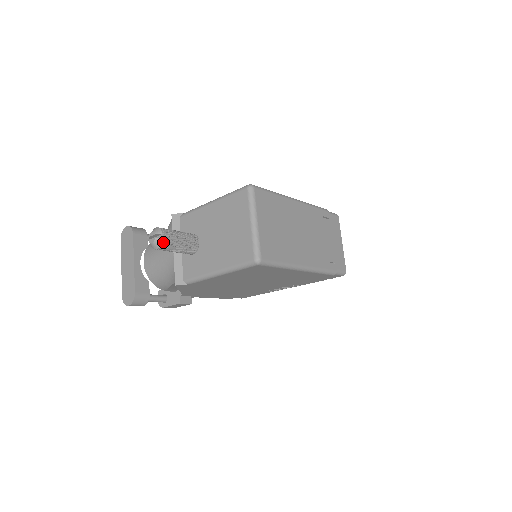
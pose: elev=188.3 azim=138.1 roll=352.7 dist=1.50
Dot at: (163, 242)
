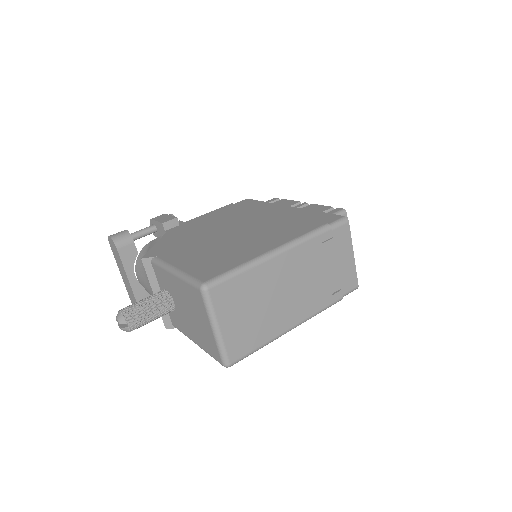
Dot at: (131, 329)
